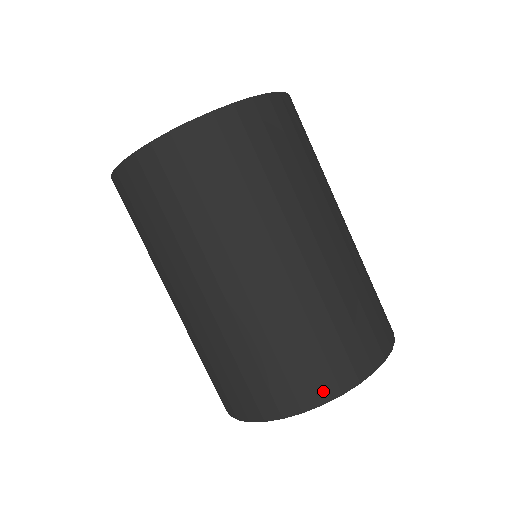
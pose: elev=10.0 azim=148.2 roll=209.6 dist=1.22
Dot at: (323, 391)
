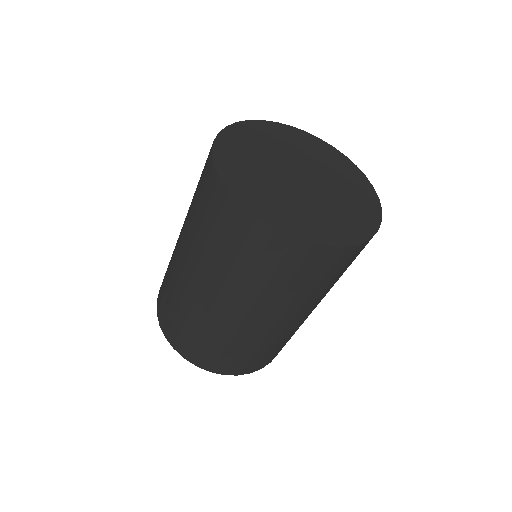
Dot at: (169, 336)
